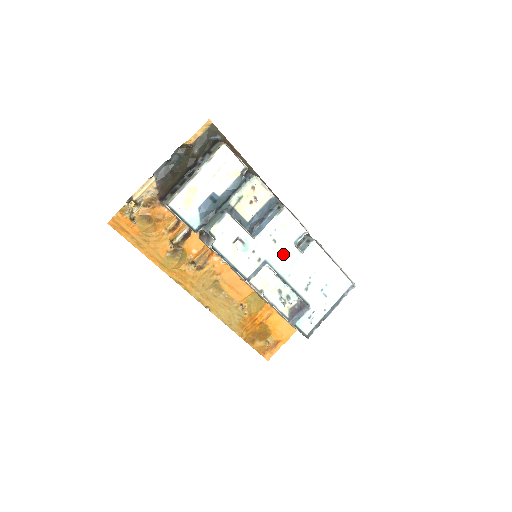
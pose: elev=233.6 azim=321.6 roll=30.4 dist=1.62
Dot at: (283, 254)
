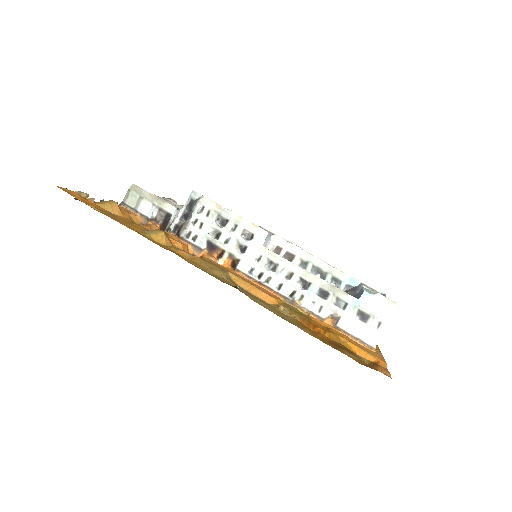
Dot at: occluded
